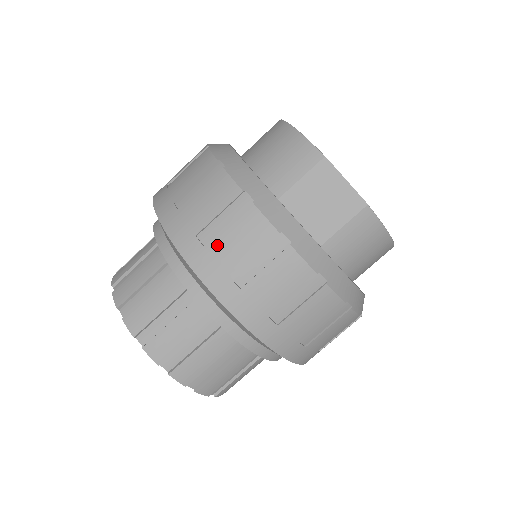
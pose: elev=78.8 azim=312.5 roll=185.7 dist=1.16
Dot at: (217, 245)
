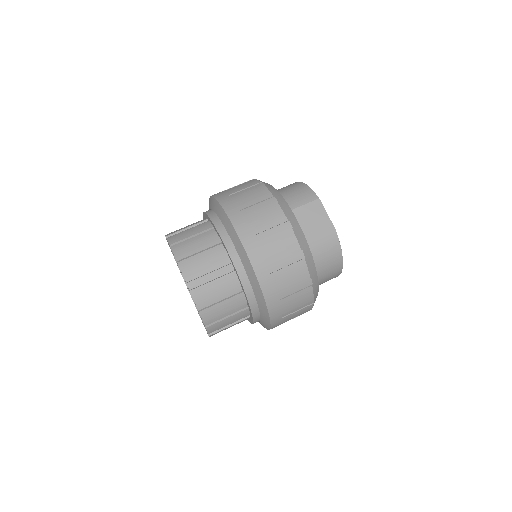
Dot at: (251, 217)
